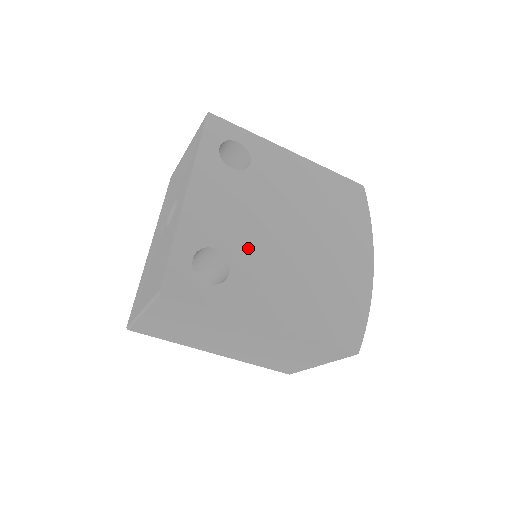
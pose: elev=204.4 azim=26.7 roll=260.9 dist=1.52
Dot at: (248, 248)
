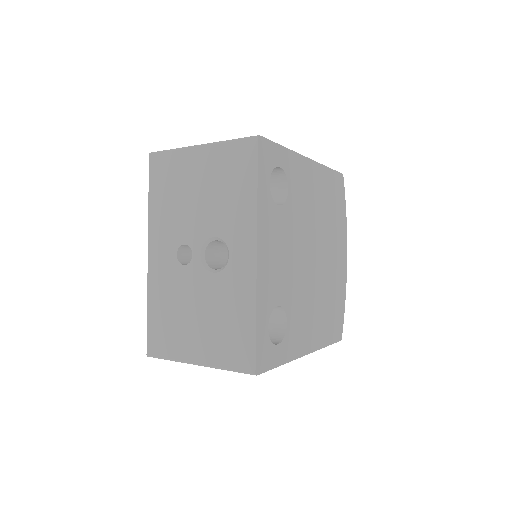
Dot at: (294, 290)
